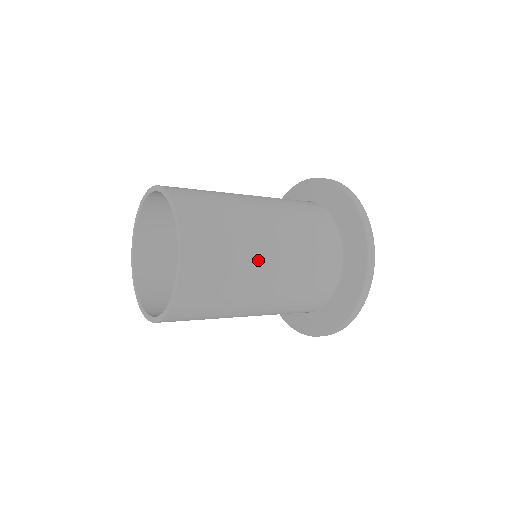
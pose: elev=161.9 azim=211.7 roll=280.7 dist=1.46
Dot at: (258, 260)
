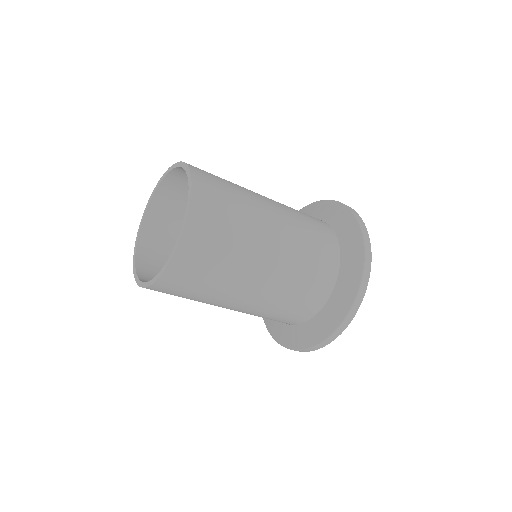
Dot at: (224, 302)
